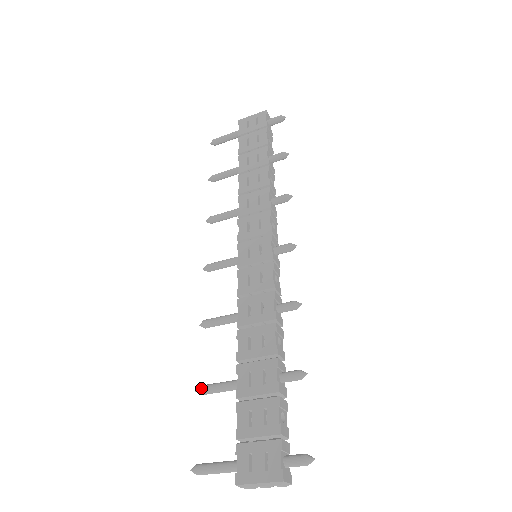
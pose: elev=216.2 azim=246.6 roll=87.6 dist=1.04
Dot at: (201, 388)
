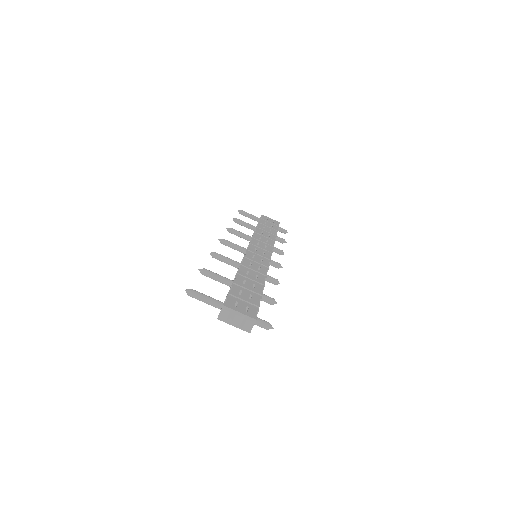
Dot at: (206, 269)
